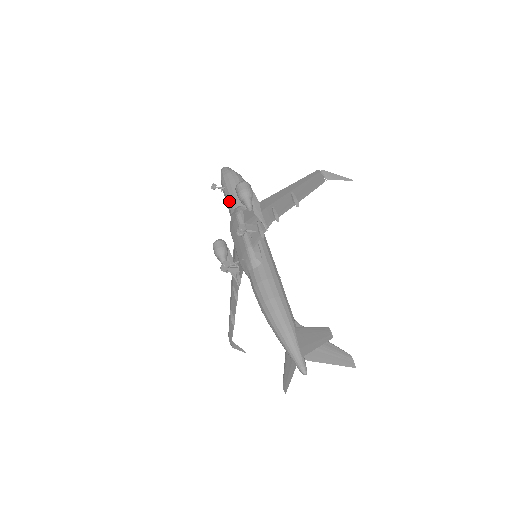
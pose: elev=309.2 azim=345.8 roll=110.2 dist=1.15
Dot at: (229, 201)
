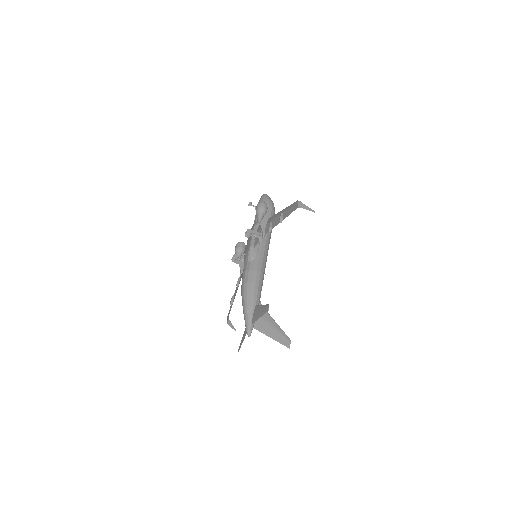
Dot at: (256, 216)
